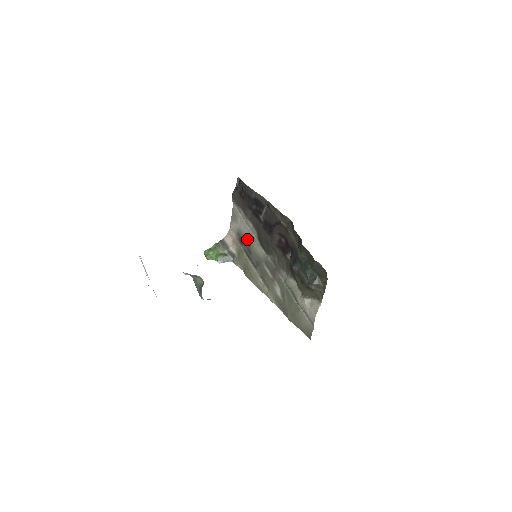
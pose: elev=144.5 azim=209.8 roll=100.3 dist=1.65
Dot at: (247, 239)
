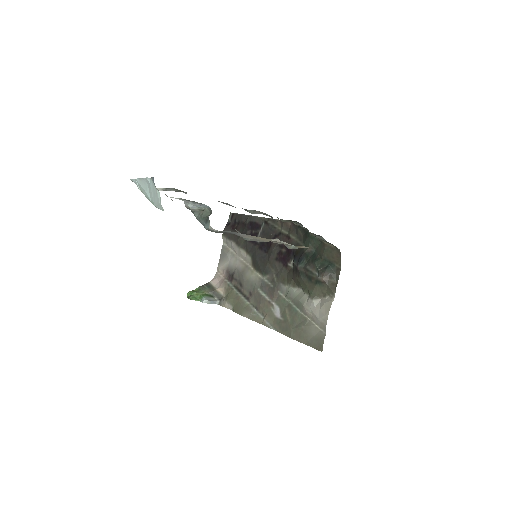
Dot at: (238, 271)
